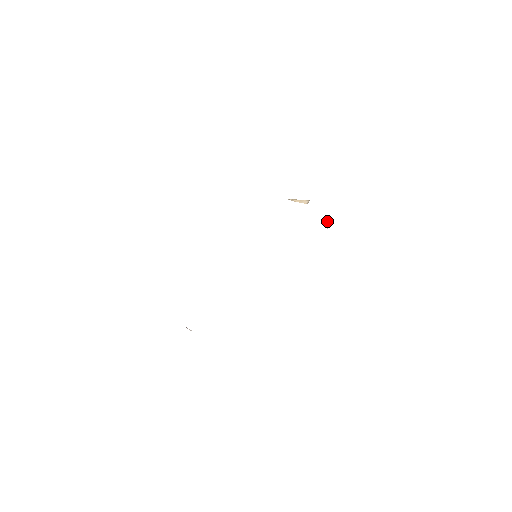
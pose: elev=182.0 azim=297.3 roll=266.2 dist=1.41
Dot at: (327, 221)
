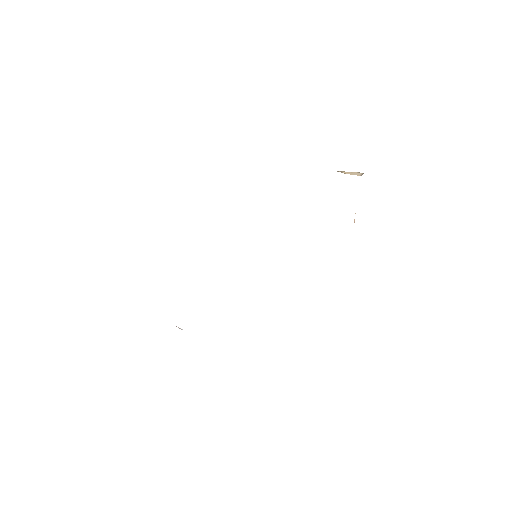
Dot at: occluded
